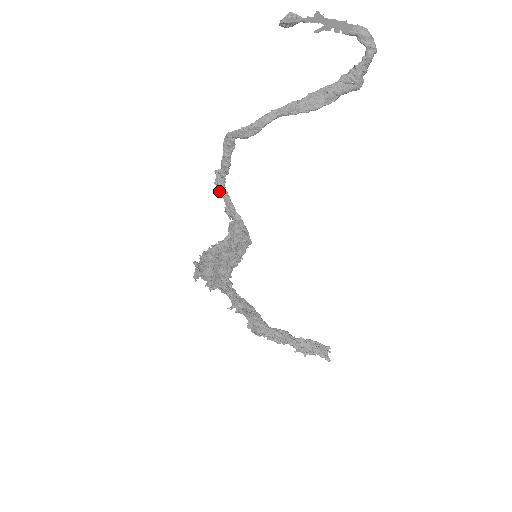
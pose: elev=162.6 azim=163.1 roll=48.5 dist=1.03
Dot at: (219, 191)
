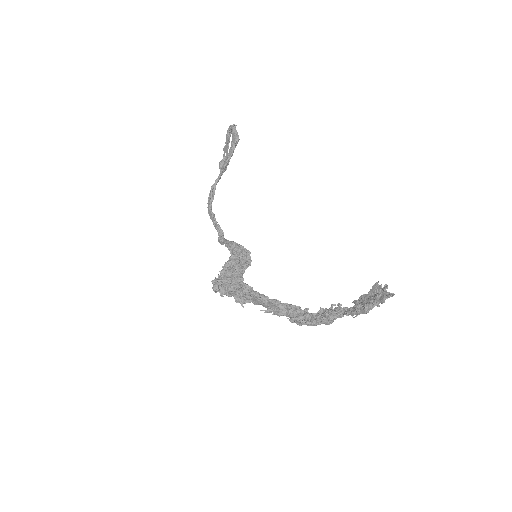
Dot at: (222, 243)
